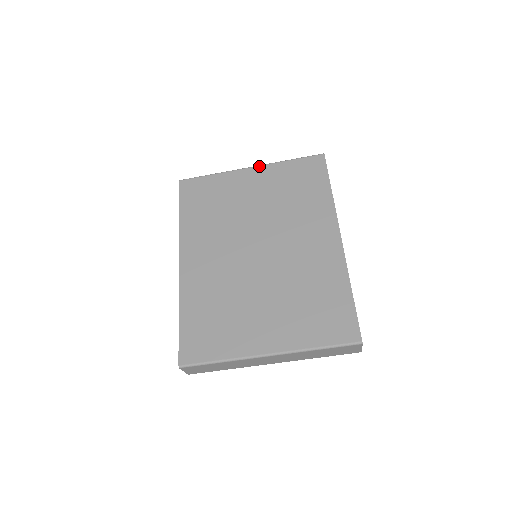
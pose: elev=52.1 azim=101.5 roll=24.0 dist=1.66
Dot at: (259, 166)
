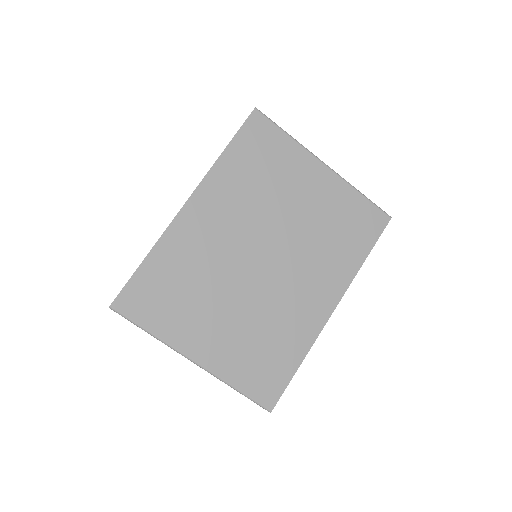
Dot at: (334, 172)
